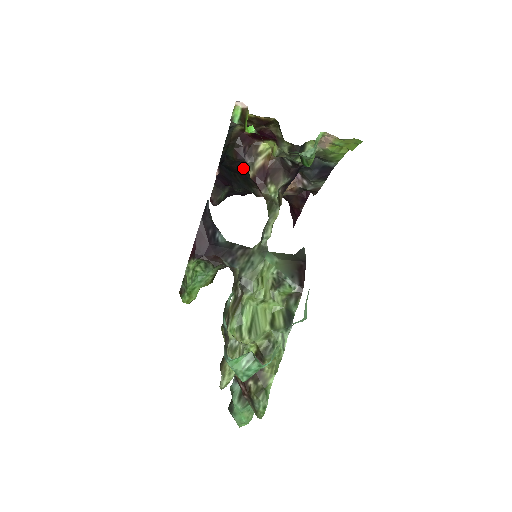
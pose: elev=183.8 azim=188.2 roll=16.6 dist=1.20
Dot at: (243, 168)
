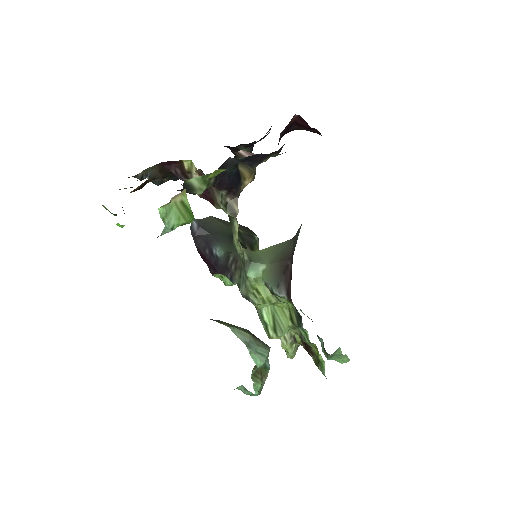
Dot at: occluded
